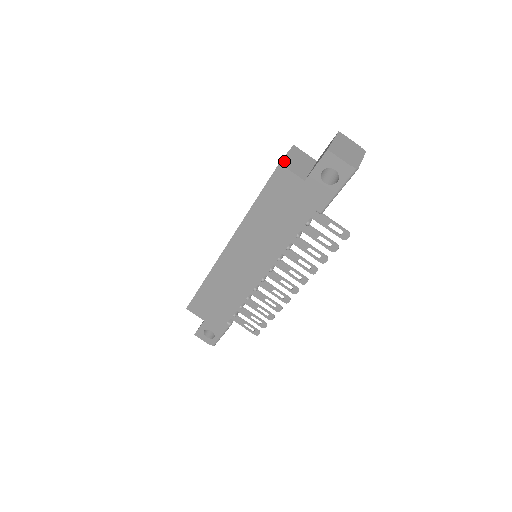
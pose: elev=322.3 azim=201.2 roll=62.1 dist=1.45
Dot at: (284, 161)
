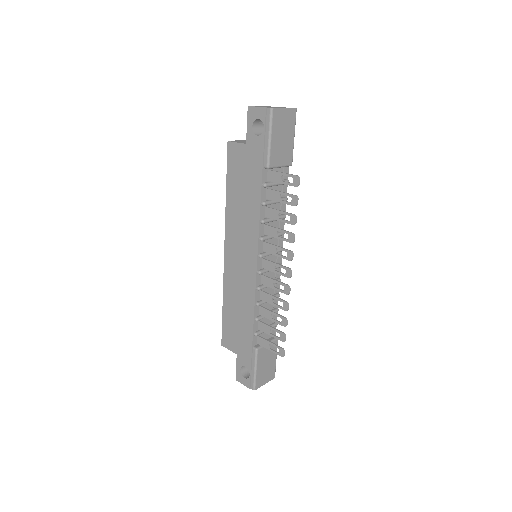
Dot at: (234, 141)
